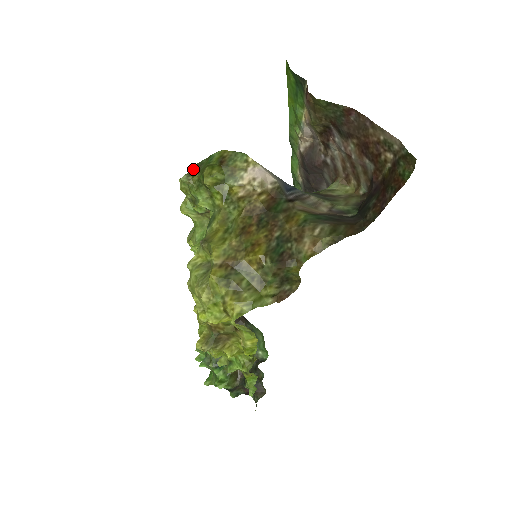
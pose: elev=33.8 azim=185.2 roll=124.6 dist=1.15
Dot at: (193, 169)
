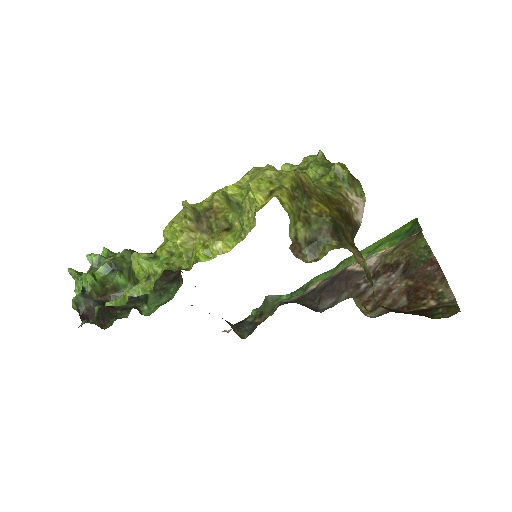
Dot at: occluded
